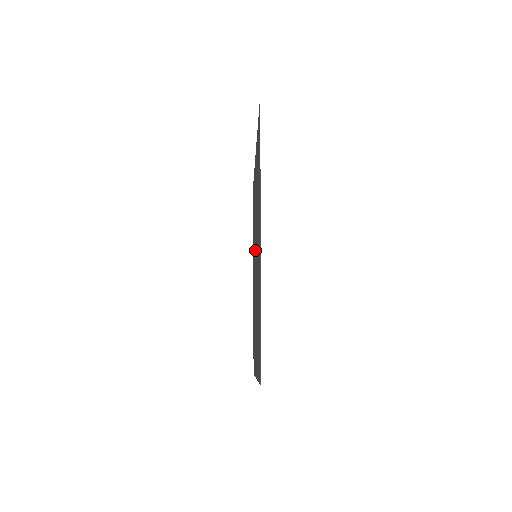
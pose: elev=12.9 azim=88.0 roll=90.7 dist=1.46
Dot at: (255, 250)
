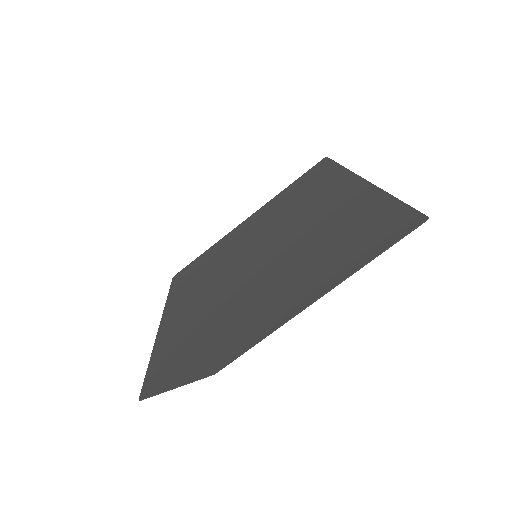
Dot at: (247, 258)
